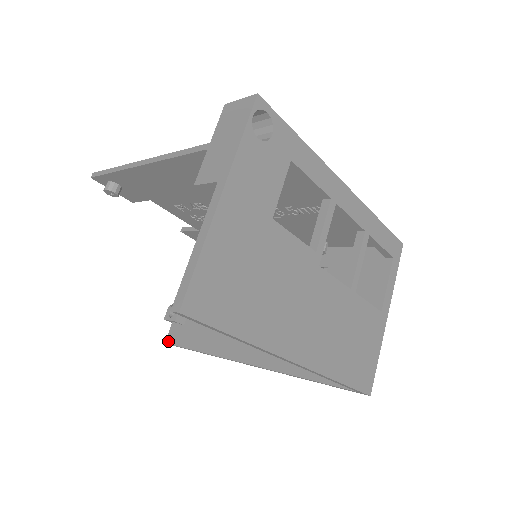
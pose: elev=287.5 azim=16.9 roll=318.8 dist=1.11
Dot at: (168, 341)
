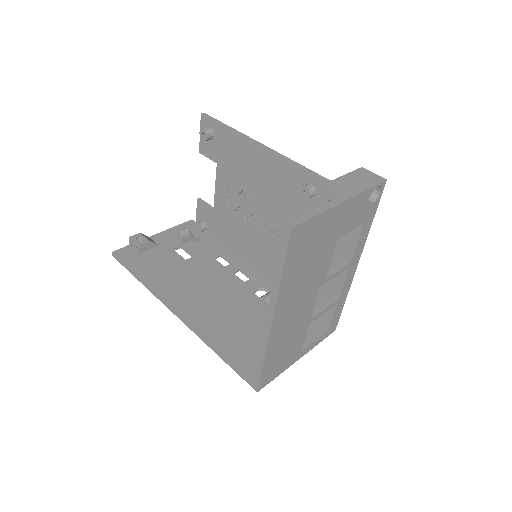
Dot at: (116, 253)
